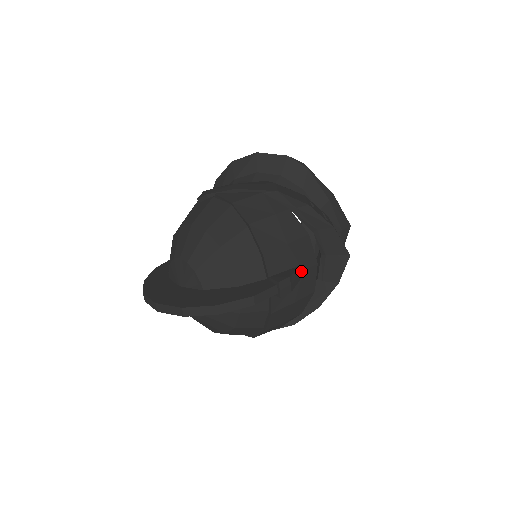
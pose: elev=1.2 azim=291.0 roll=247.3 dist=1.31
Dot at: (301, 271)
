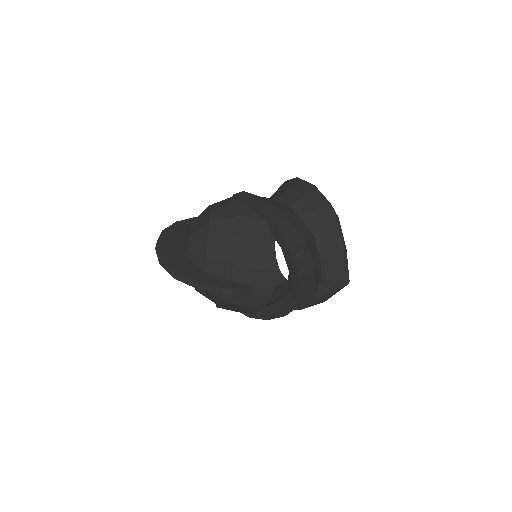
Dot at: (254, 290)
